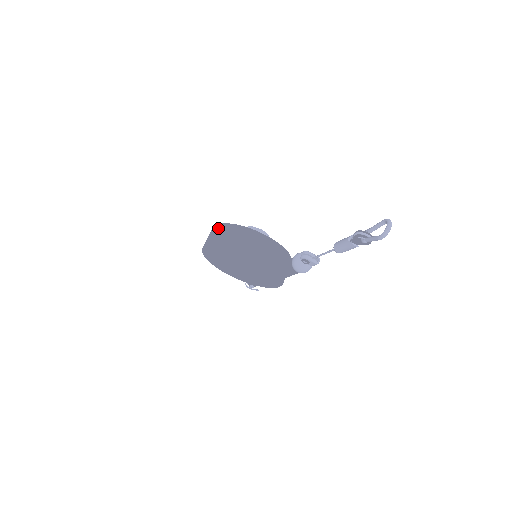
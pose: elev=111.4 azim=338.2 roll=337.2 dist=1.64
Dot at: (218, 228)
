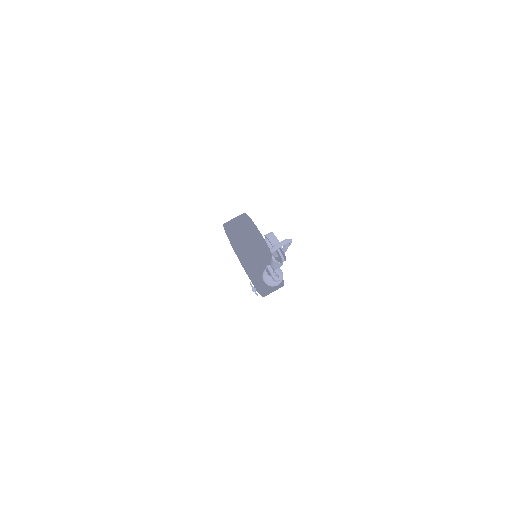
Dot at: (240, 215)
